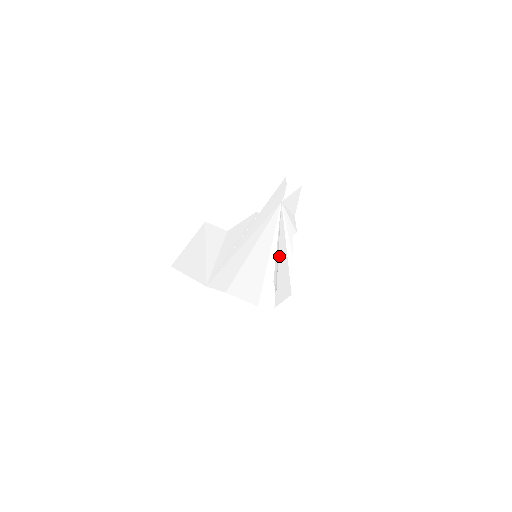
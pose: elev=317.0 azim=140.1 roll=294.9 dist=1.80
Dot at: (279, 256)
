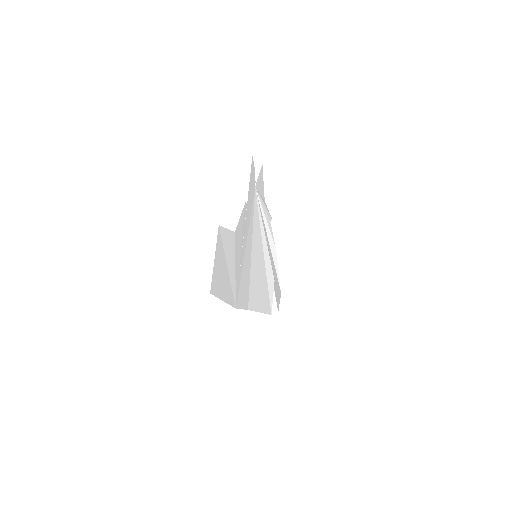
Dot at: occluded
